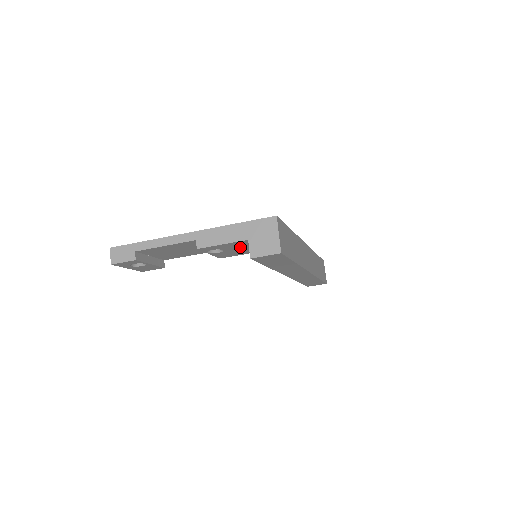
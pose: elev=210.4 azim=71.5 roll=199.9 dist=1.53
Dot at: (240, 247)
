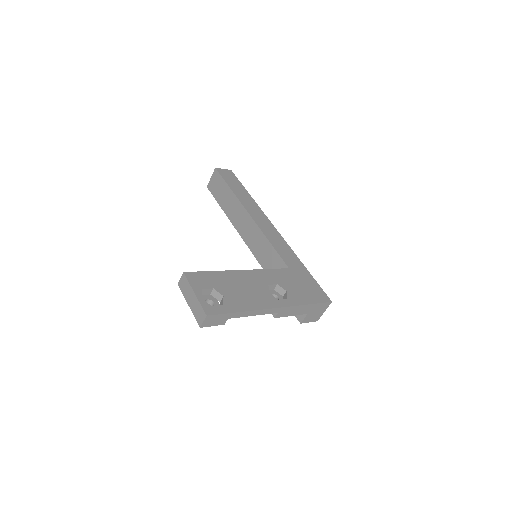
Dot at: occluded
